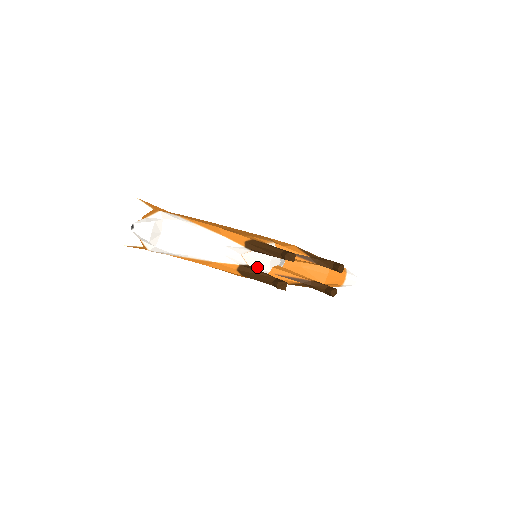
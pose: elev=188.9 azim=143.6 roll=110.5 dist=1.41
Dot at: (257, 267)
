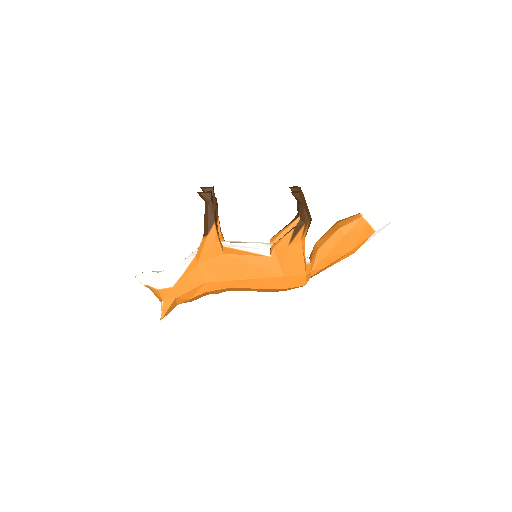
Dot at: (247, 248)
